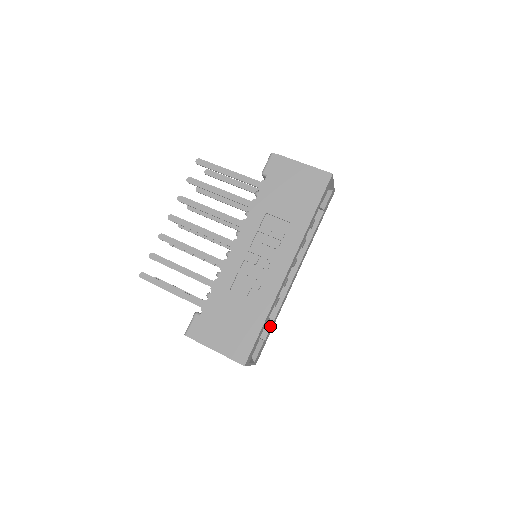
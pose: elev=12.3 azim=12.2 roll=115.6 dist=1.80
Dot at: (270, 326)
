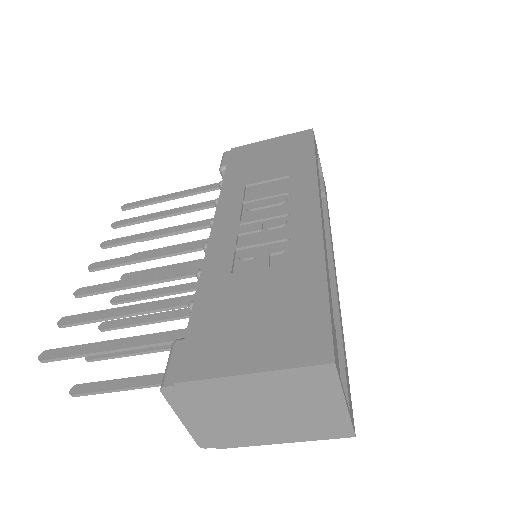
Dot at: (340, 343)
